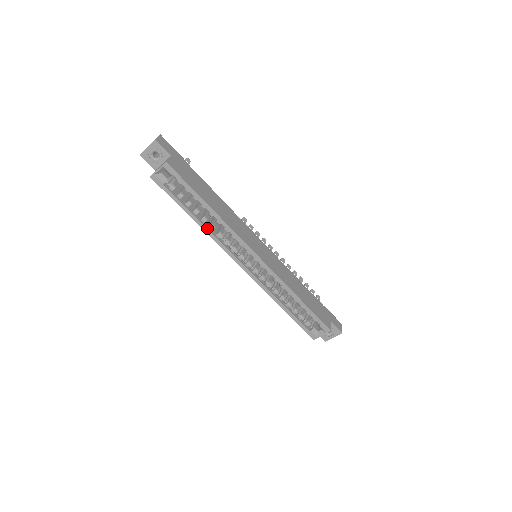
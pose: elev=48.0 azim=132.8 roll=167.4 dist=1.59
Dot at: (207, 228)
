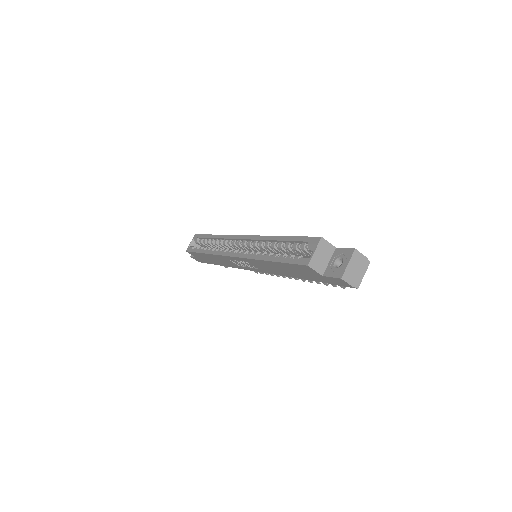
Dot at: (212, 251)
